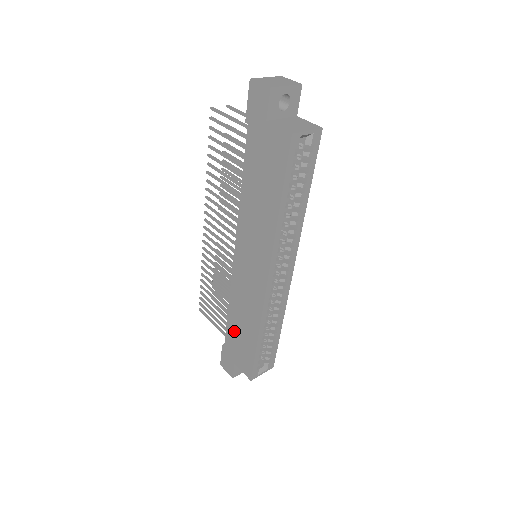
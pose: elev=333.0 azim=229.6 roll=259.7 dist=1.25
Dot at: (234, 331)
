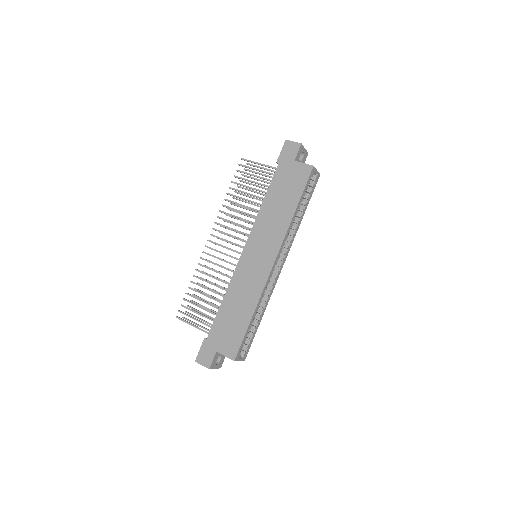
Dot at: (225, 318)
